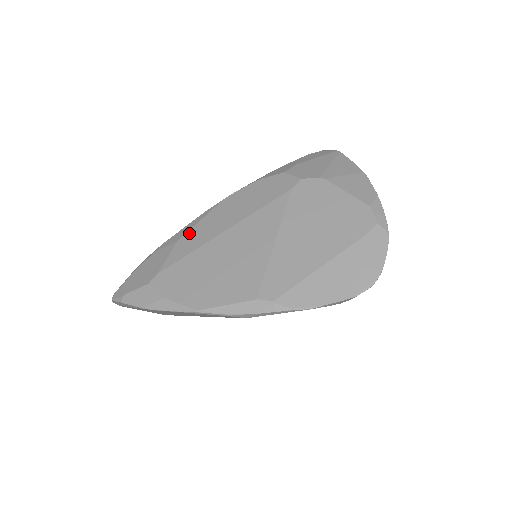
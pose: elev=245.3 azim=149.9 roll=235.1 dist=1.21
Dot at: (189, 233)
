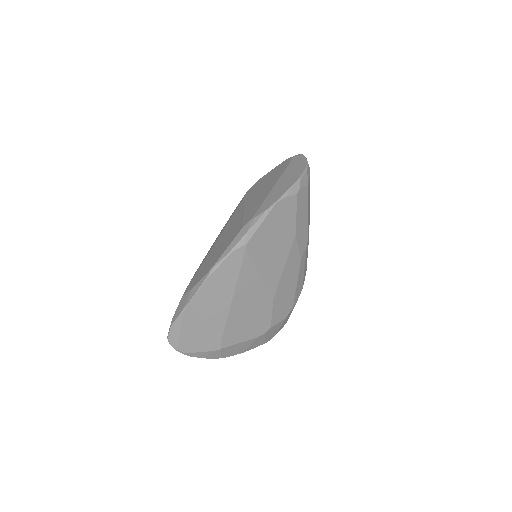
Dot at: occluded
